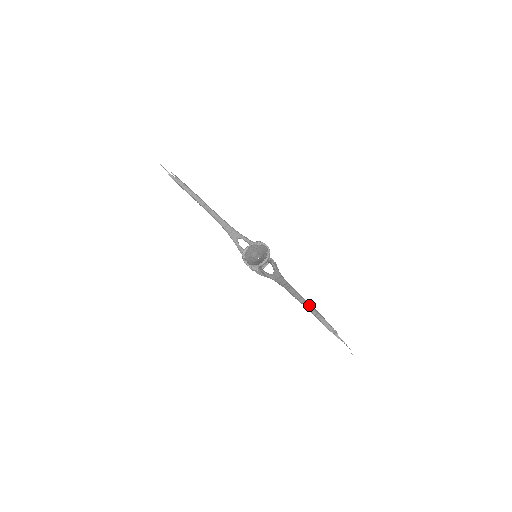
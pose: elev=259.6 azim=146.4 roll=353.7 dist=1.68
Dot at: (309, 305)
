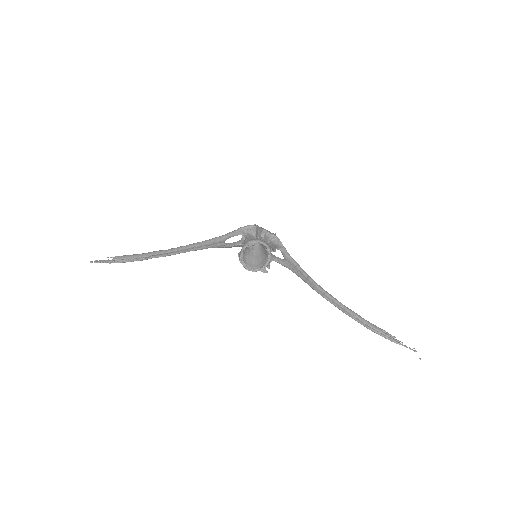
Dot at: (347, 312)
